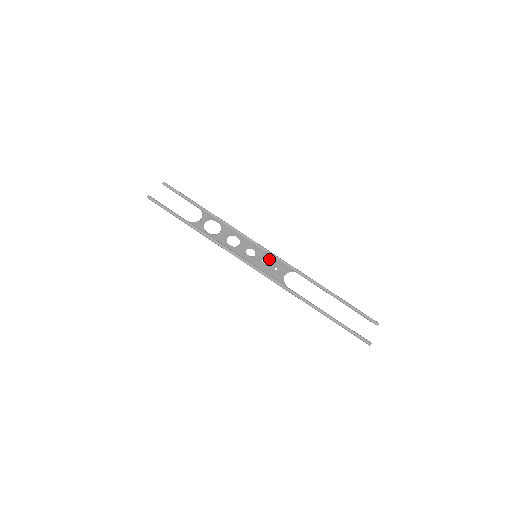
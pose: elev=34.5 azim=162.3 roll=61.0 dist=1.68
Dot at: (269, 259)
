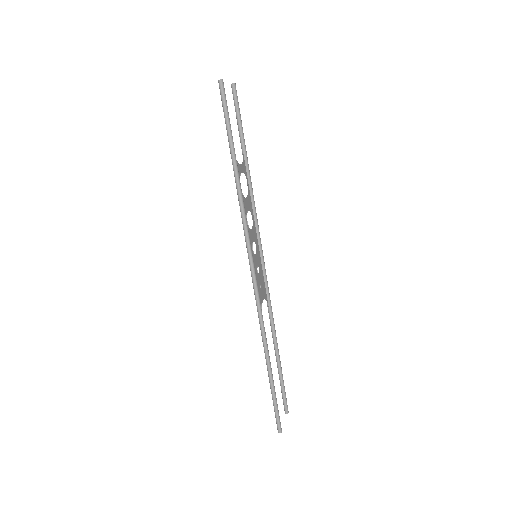
Dot at: (261, 270)
